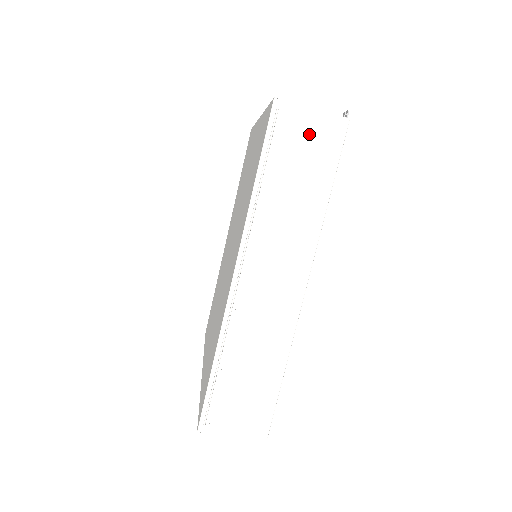
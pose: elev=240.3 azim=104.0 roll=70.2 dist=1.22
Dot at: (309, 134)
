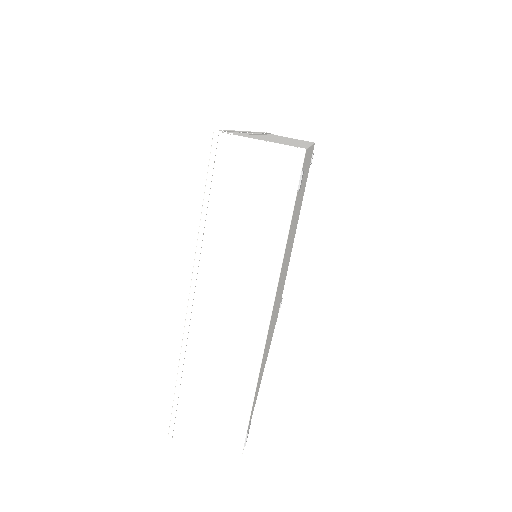
Dot at: (291, 138)
